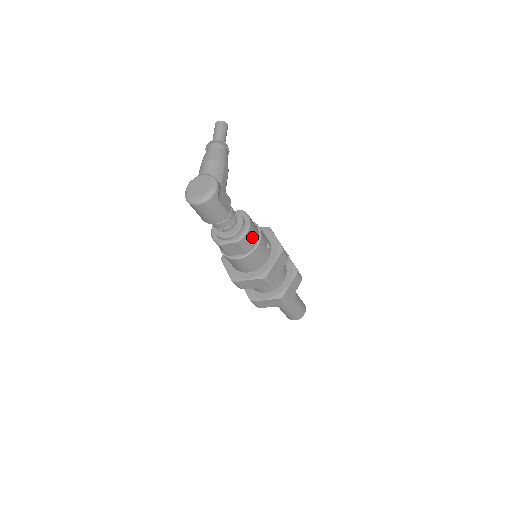
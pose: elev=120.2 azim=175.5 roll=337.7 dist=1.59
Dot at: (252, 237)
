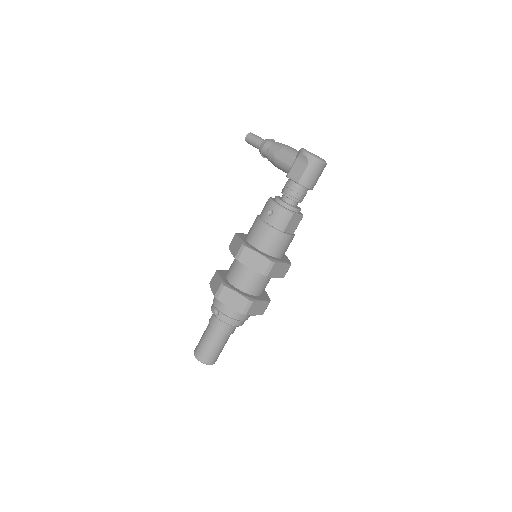
Dot at: occluded
